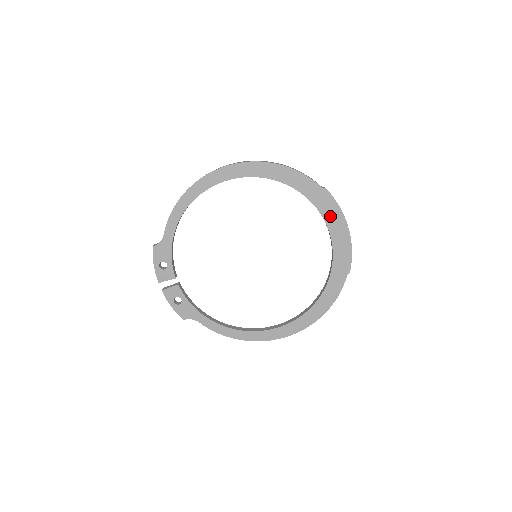
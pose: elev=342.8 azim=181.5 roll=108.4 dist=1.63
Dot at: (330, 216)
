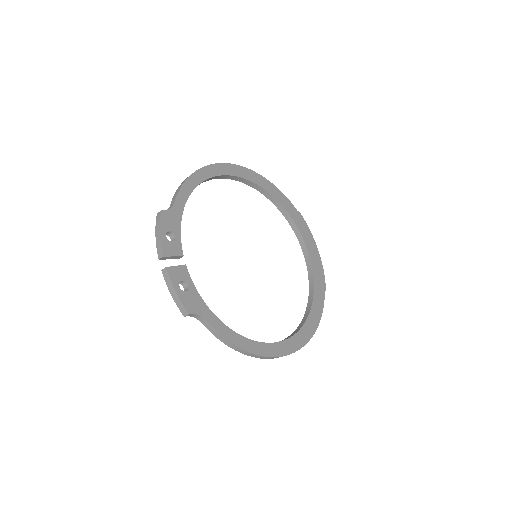
Dot at: (306, 236)
